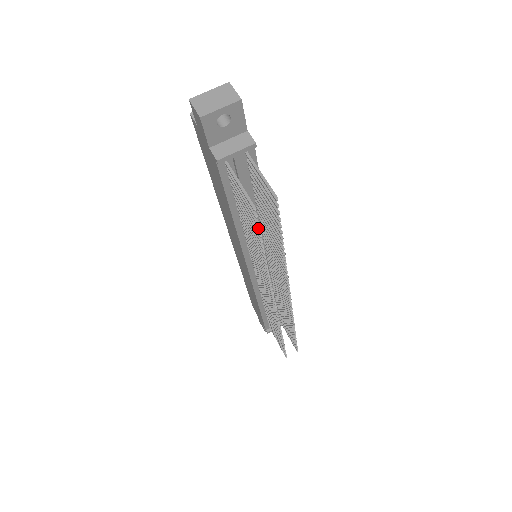
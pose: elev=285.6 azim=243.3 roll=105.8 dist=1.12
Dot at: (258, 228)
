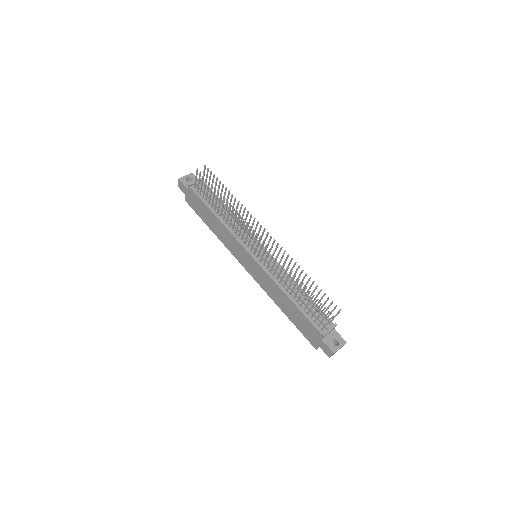
Dot at: (206, 178)
